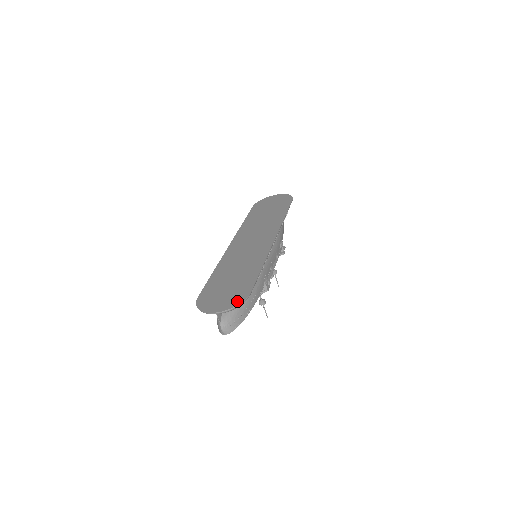
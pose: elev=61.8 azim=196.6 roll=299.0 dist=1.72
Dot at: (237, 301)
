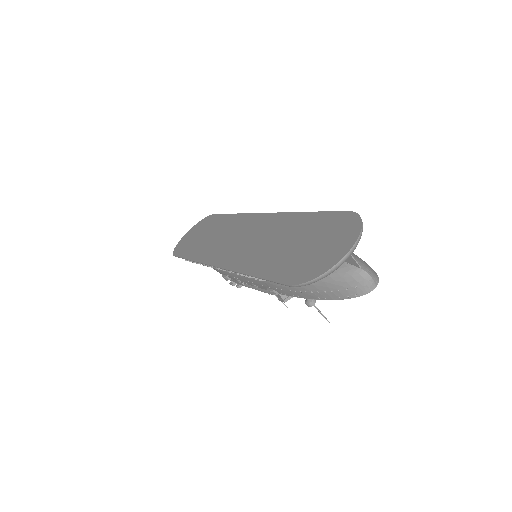
Dot at: (352, 223)
